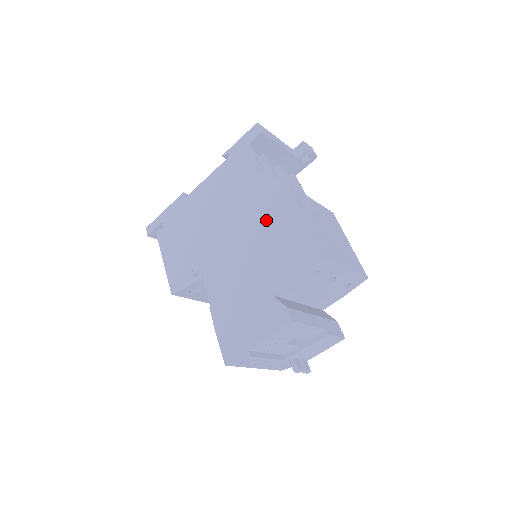
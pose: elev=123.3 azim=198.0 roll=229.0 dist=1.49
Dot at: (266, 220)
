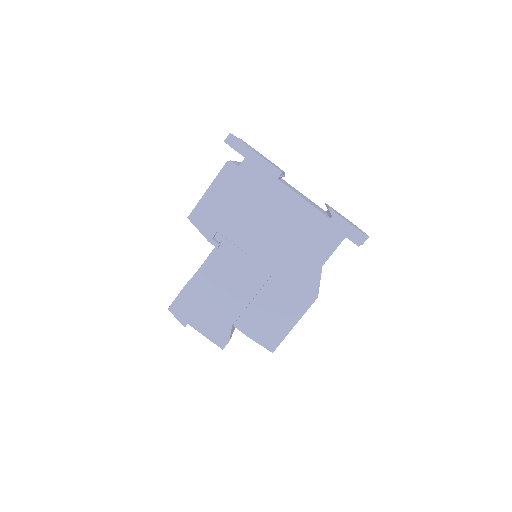
Dot at: (284, 293)
